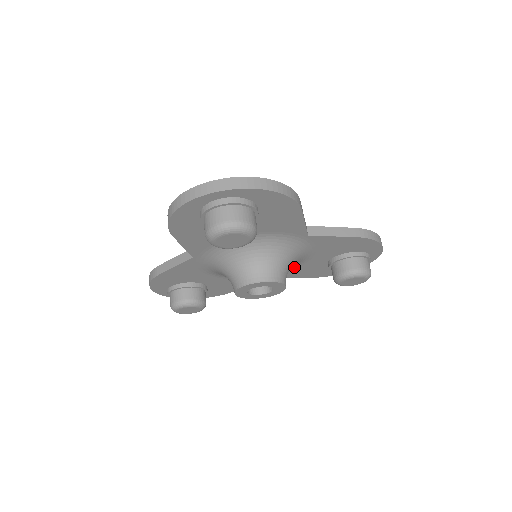
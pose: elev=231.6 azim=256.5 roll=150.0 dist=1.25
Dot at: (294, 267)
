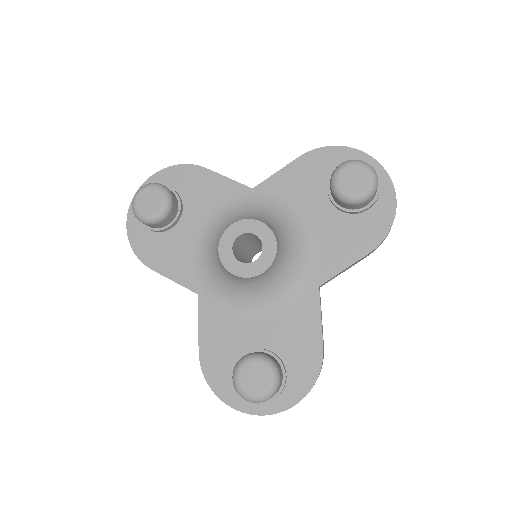
Dot at: (316, 244)
